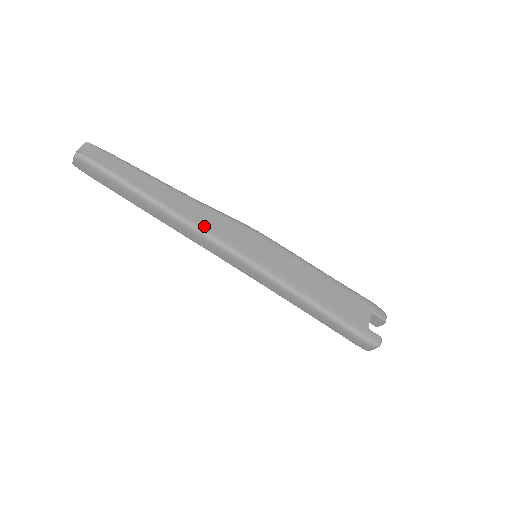
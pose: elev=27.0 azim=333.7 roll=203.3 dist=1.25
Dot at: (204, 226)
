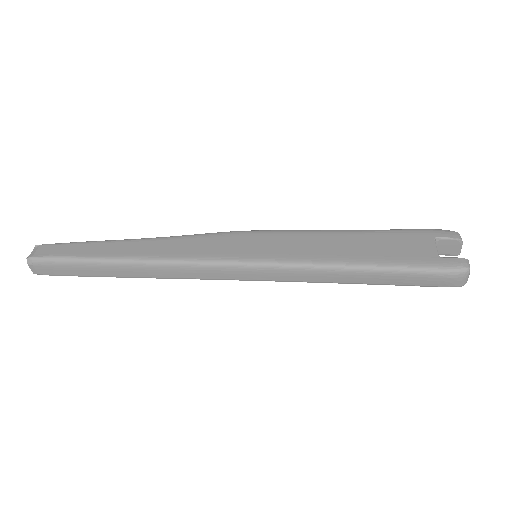
Dot at: (178, 255)
